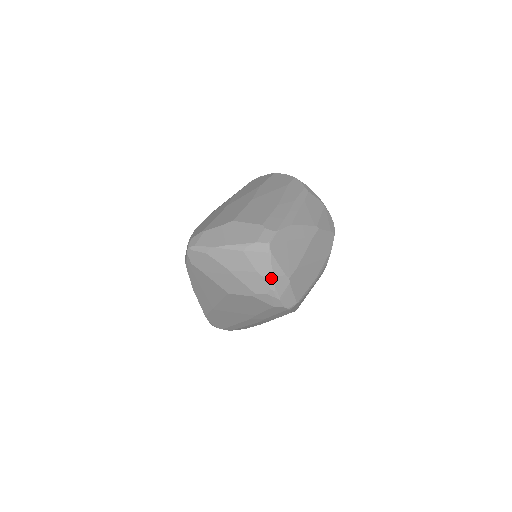
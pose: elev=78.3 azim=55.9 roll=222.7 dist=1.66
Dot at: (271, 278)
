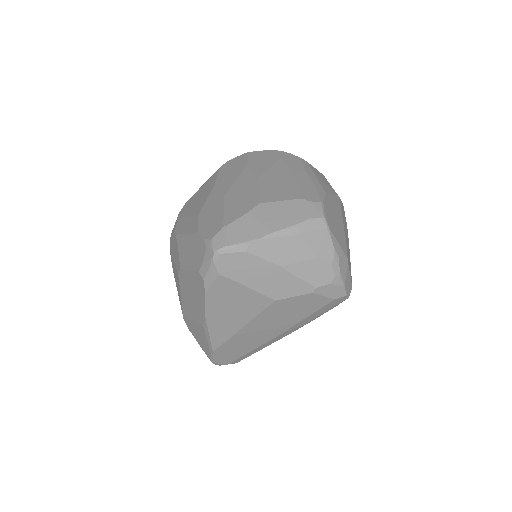
Dot at: (335, 261)
